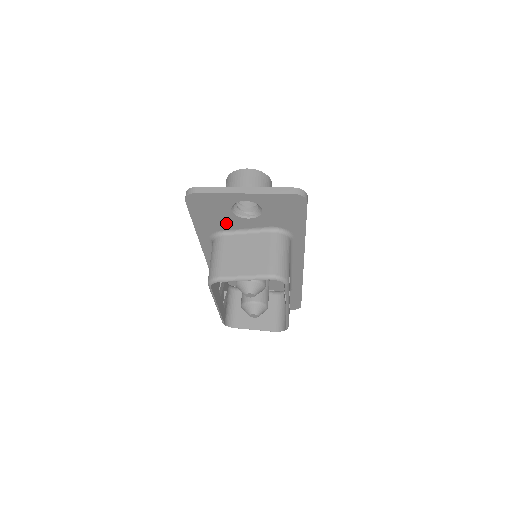
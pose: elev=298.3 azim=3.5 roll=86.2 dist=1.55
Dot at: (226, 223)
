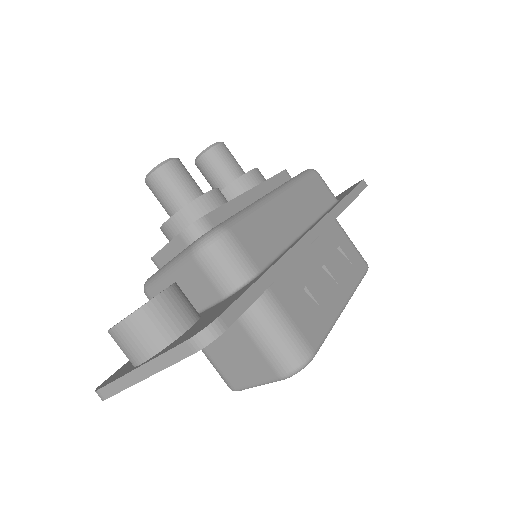
Dot at: occluded
